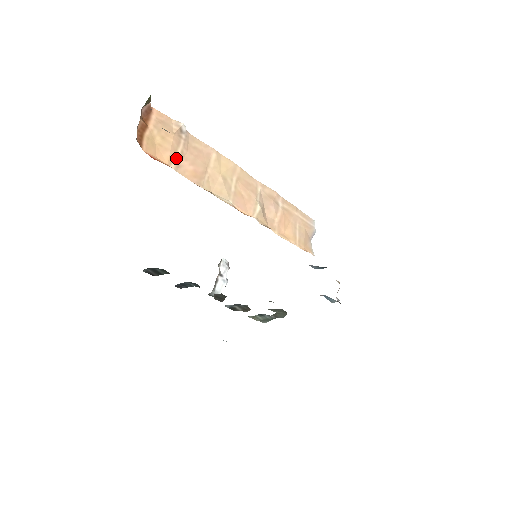
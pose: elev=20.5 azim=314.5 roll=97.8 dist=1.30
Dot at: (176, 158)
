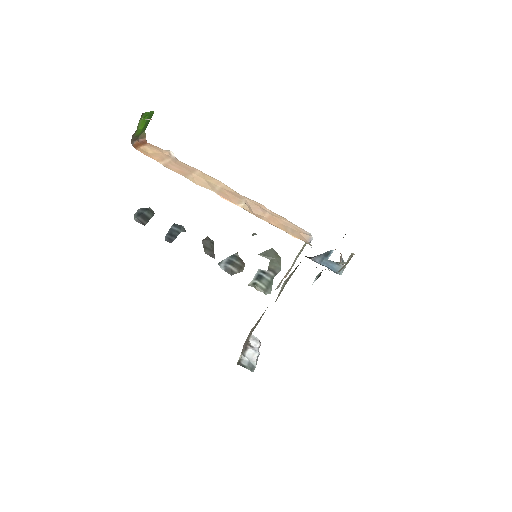
Dot at: (164, 162)
